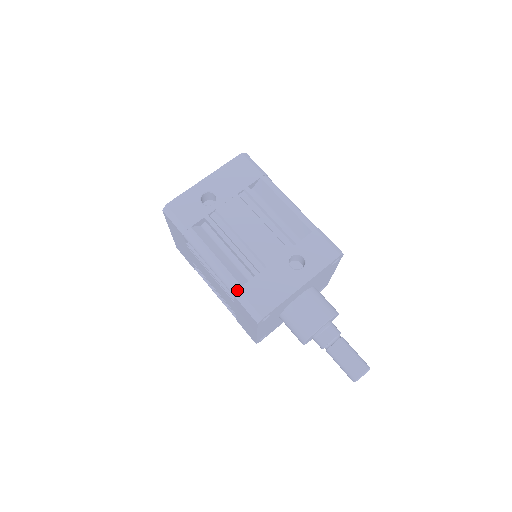
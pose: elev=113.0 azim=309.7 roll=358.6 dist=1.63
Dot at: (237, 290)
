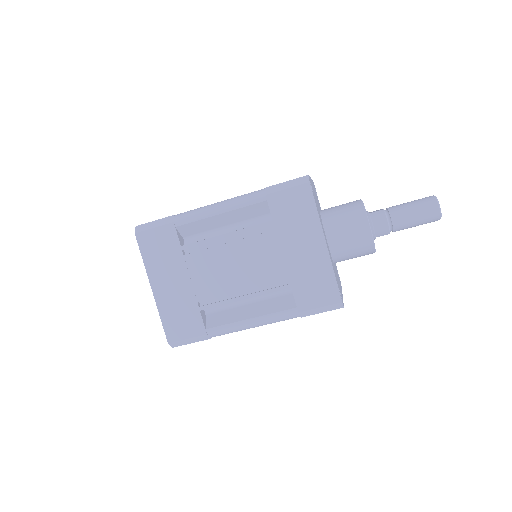
Dot at: (264, 189)
